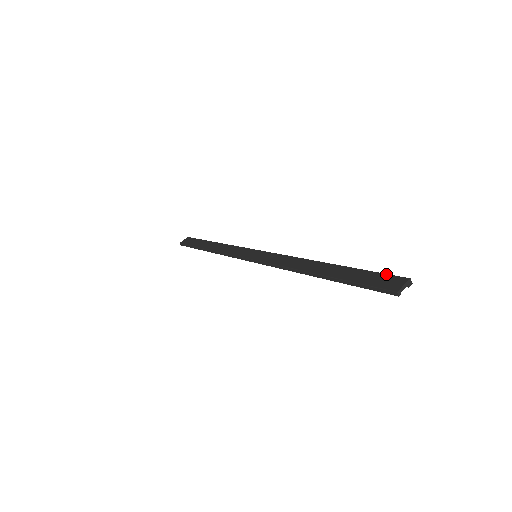
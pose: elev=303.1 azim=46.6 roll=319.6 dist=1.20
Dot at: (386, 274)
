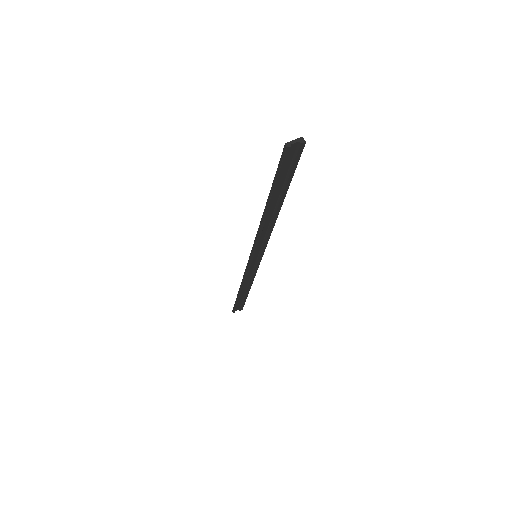
Dot at: occluded
